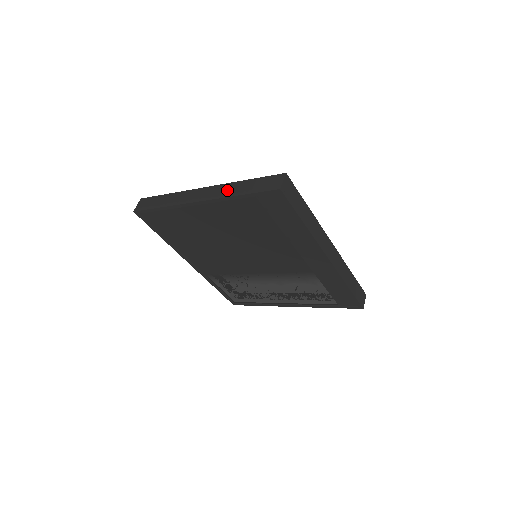
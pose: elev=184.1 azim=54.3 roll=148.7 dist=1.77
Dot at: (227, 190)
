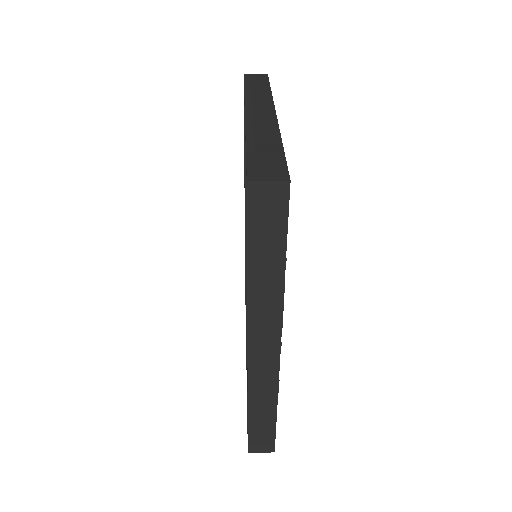
Dot at: (262, 130)
